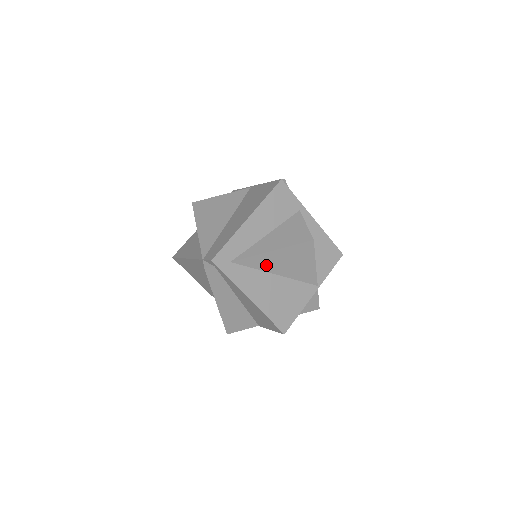
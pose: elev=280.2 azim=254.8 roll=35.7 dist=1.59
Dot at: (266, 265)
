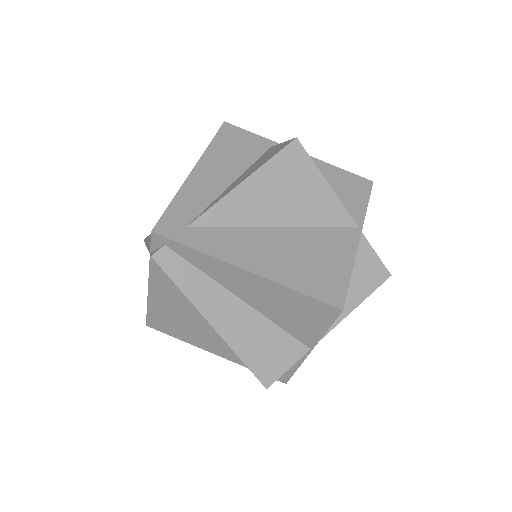
Dot at: (249, 214)
